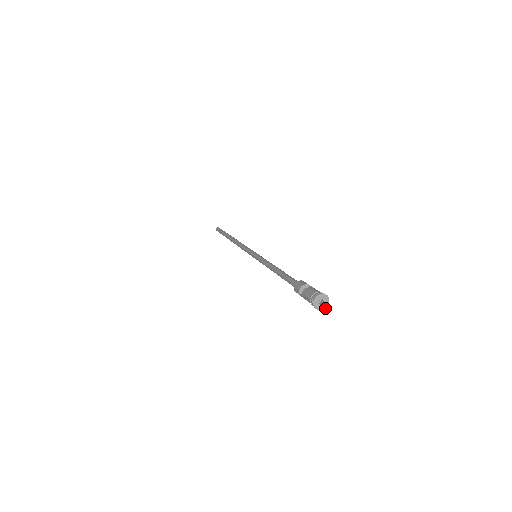
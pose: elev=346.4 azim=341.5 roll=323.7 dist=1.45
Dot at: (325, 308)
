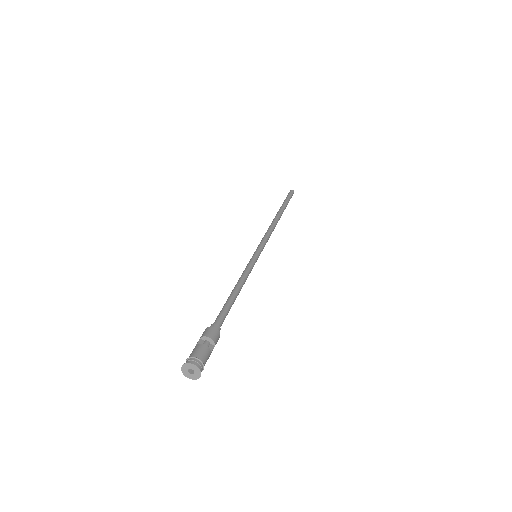
Dot at: (188, 377)
